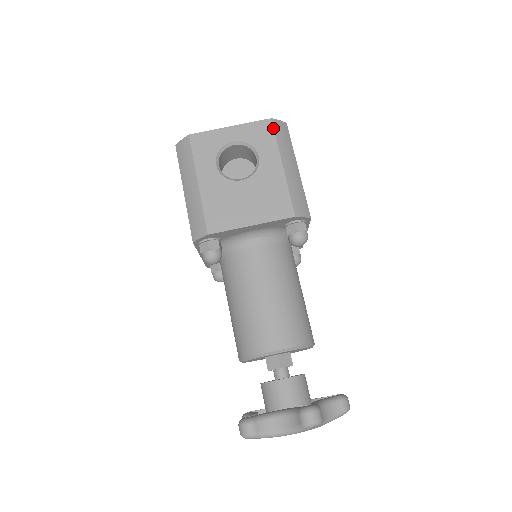
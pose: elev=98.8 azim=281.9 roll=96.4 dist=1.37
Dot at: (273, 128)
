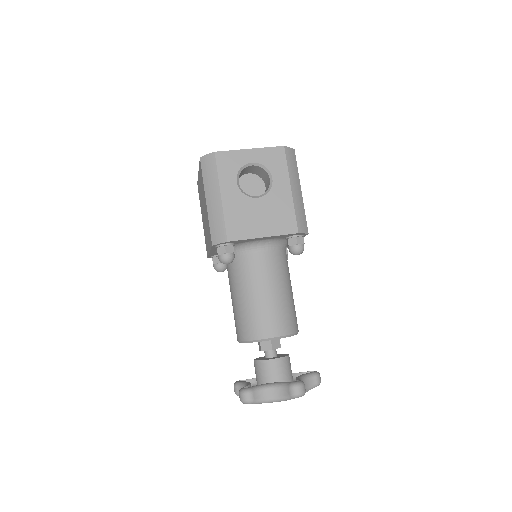
Dot at: (285, 155)
